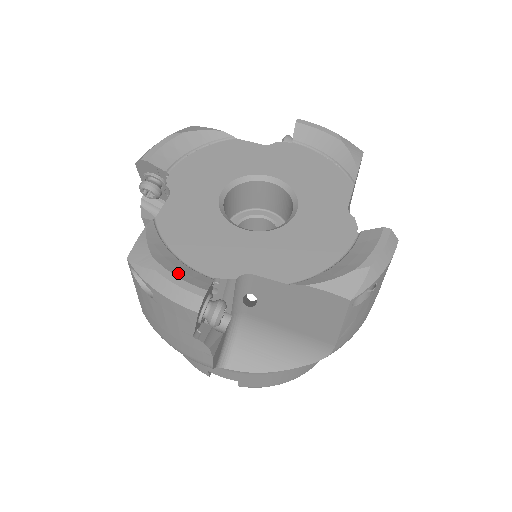
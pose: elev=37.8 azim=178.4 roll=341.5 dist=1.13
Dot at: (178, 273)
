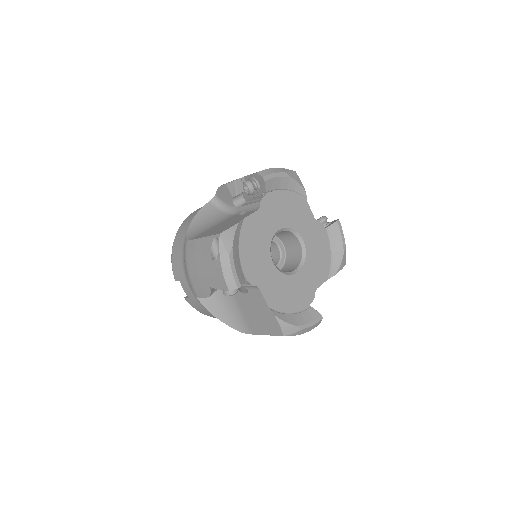
Dot at: (236, 265)
